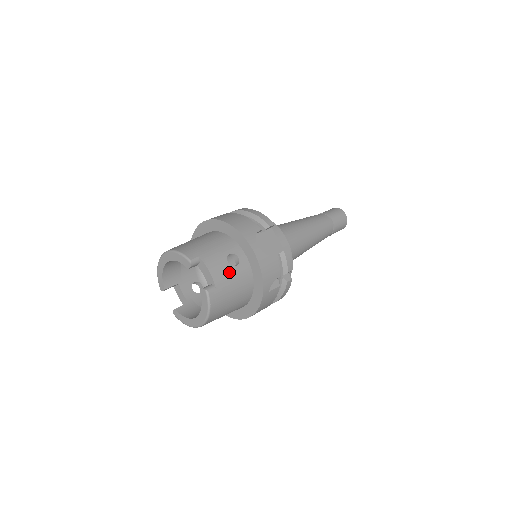
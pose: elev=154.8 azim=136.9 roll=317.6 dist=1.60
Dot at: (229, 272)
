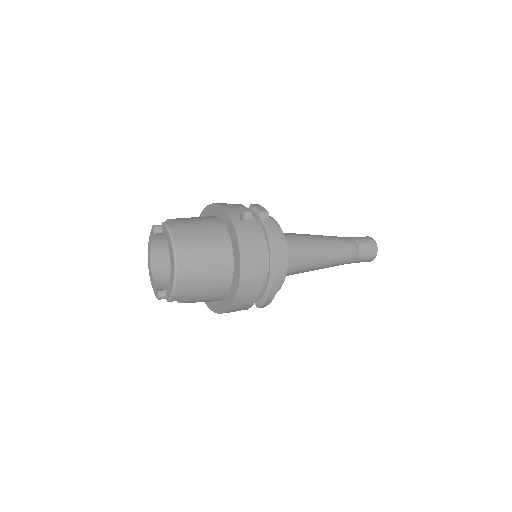
Dot at: (191, 218)
